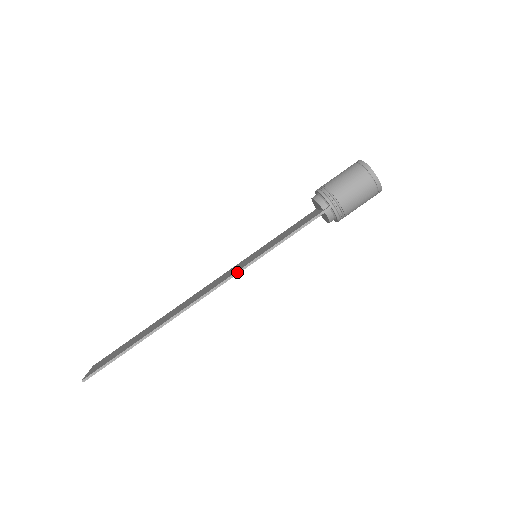
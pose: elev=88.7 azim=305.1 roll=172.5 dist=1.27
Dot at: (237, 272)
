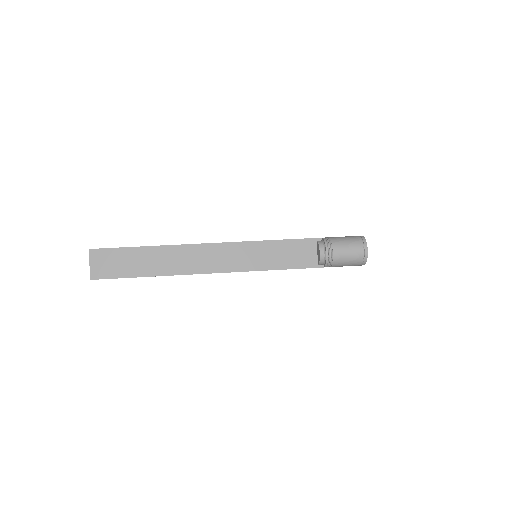
Dot at: (237, 242)
